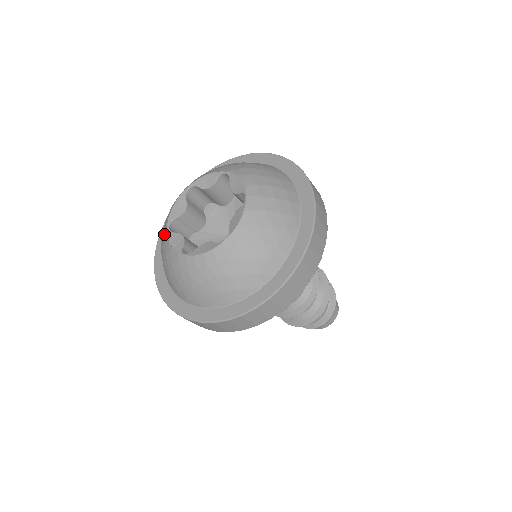
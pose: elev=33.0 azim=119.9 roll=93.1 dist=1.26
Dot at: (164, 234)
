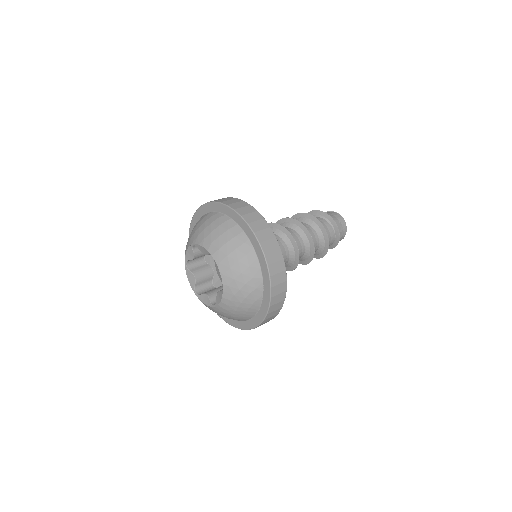
Dot at: occluded
